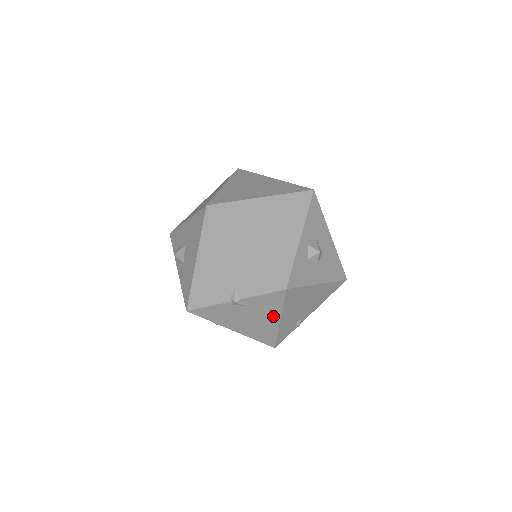
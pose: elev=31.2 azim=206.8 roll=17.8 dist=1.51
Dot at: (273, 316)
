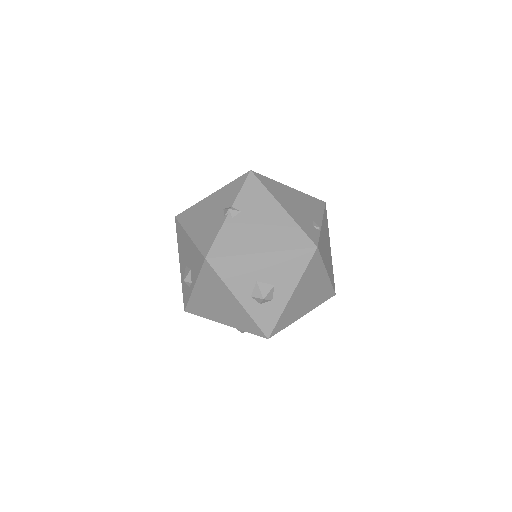
Dot at: (272, 206)
